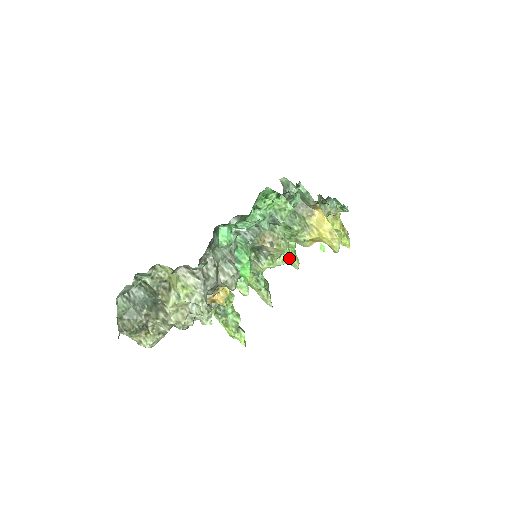
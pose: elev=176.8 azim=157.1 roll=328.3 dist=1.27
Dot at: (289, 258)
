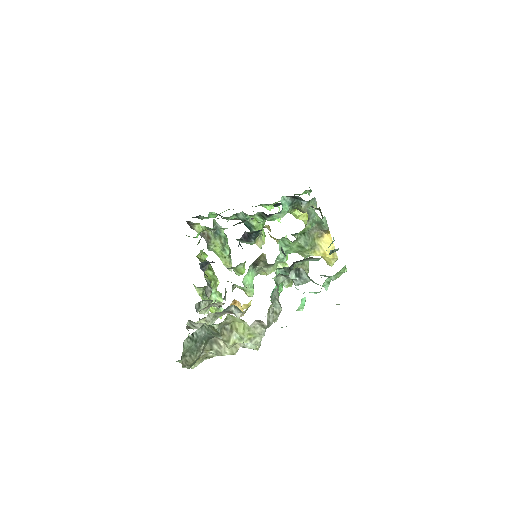
Dot at: occluded
